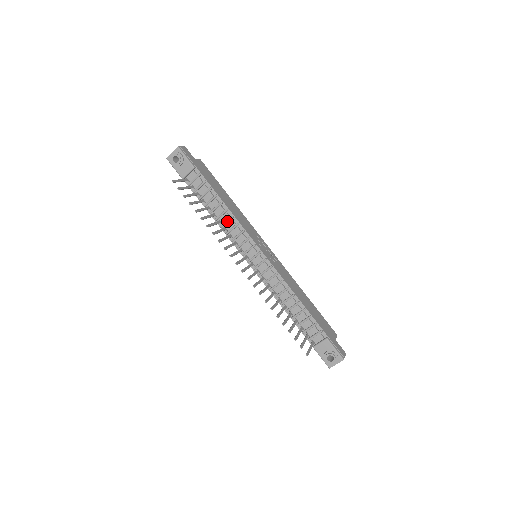
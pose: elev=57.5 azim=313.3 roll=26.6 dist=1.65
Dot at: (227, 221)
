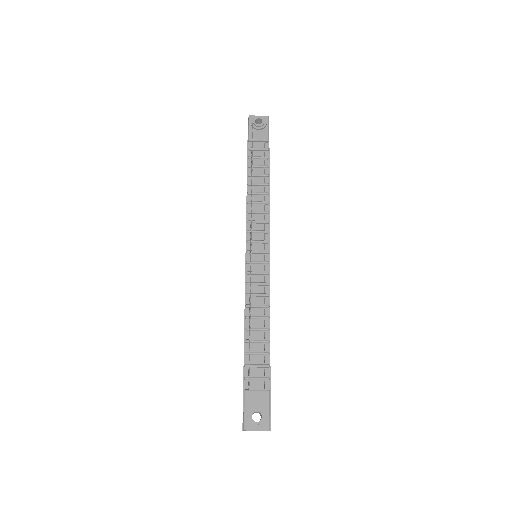
Dot at: (259, 202)
